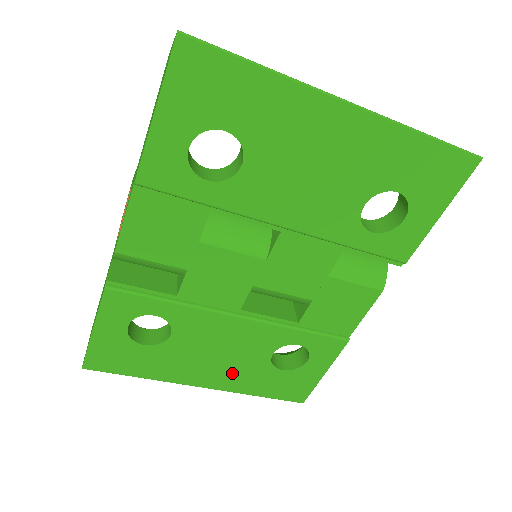
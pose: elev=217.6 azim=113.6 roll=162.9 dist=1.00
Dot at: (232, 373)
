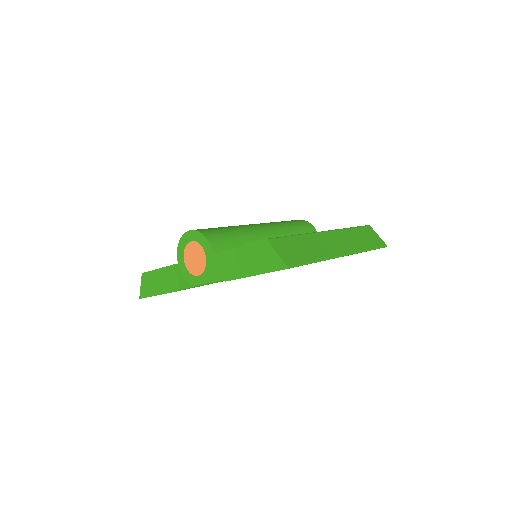
Dot at: occluded
